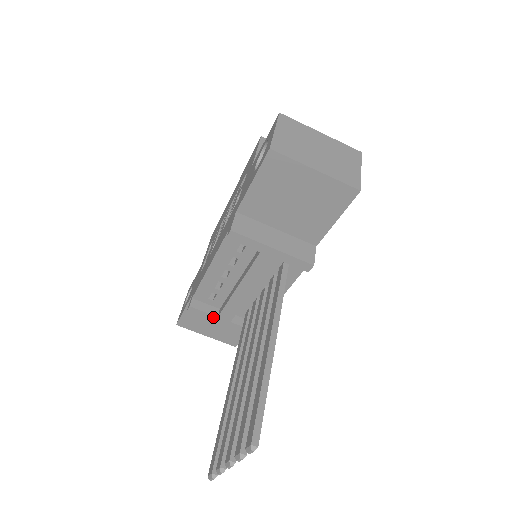
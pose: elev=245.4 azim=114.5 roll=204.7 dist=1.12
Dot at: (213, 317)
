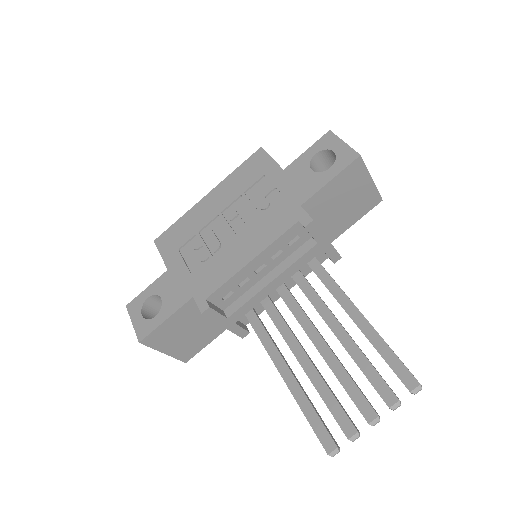
Dot at: (222, 319)
